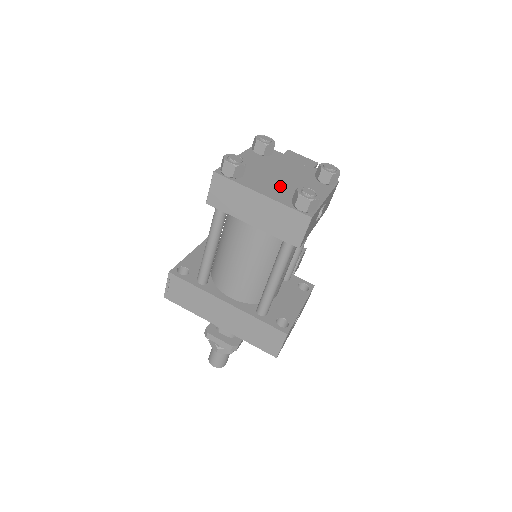
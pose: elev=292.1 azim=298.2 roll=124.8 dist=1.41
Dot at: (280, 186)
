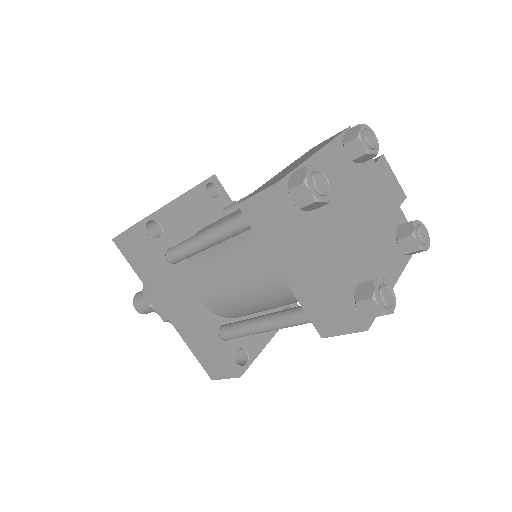
Dot at: (352, 244)
